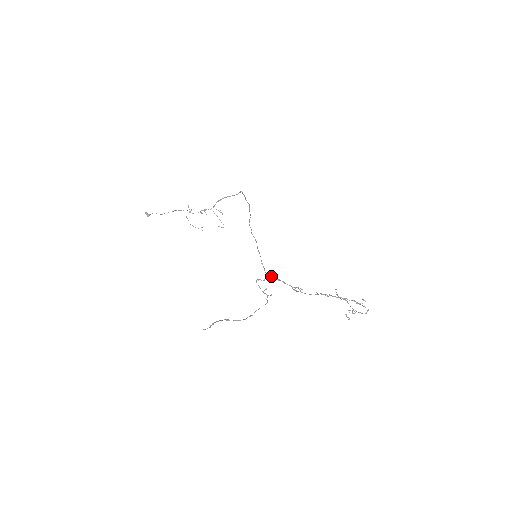
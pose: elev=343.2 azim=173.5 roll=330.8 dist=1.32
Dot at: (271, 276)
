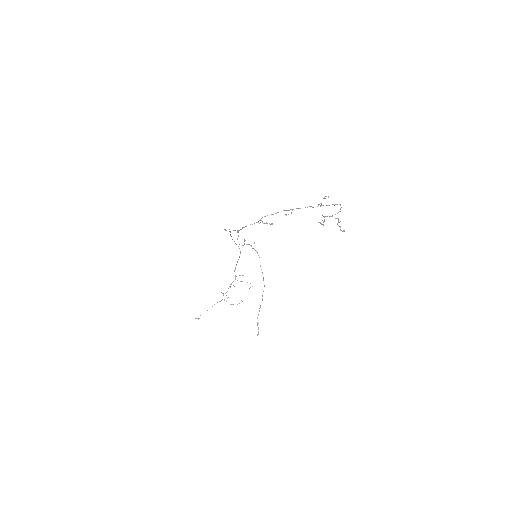
Dot at: (240, 229)
